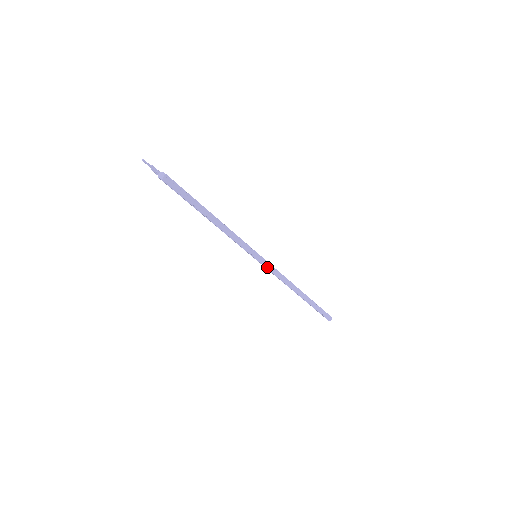
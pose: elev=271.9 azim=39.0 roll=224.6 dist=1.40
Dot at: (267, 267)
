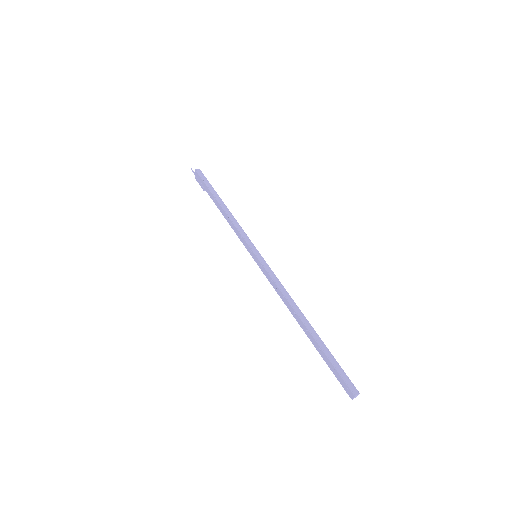
Dot at: (264, 266)
